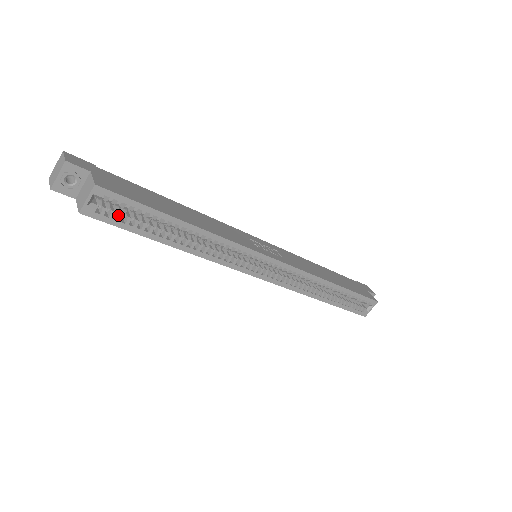
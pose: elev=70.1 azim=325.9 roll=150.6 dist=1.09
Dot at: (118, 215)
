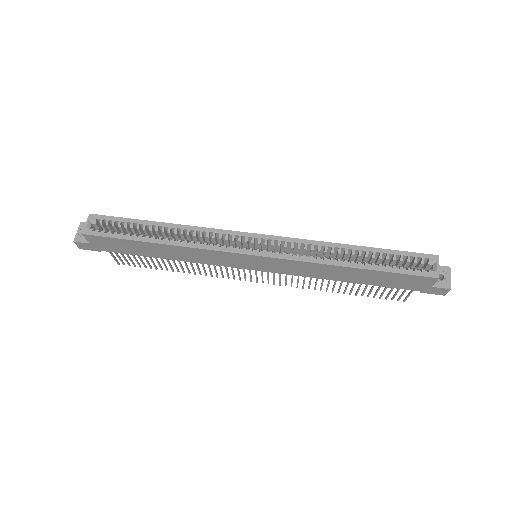
Dot at: (110, 232)
